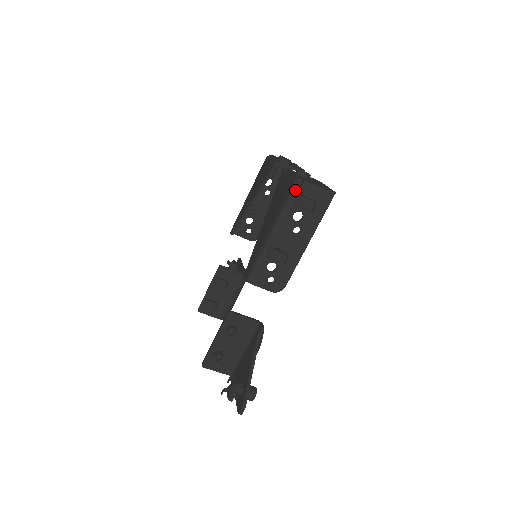
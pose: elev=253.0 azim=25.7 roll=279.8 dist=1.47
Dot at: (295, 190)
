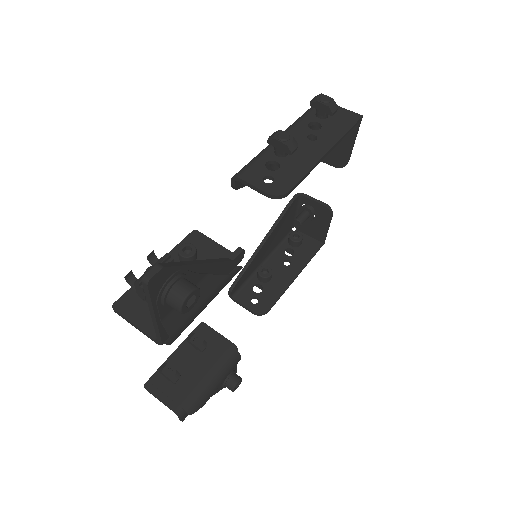
Dot at: occluded
